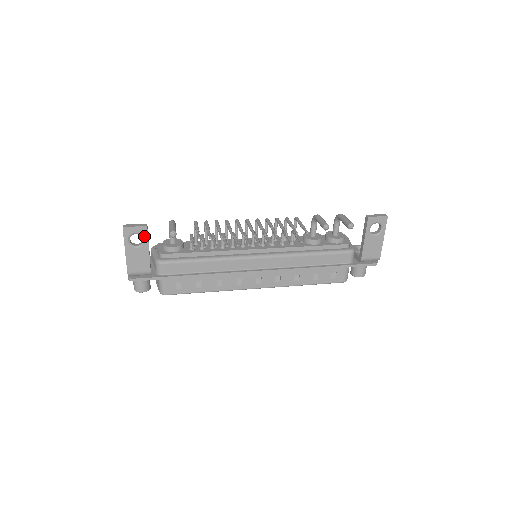
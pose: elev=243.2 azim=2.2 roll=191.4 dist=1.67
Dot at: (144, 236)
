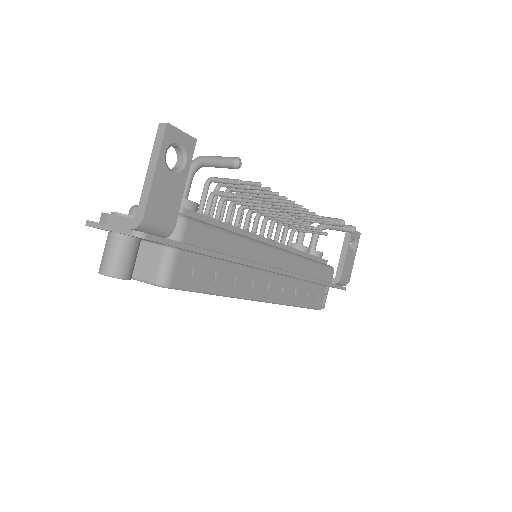
Dot at: (187, 155)
